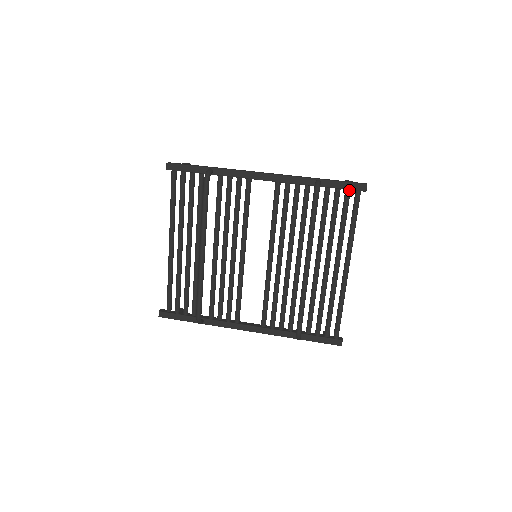
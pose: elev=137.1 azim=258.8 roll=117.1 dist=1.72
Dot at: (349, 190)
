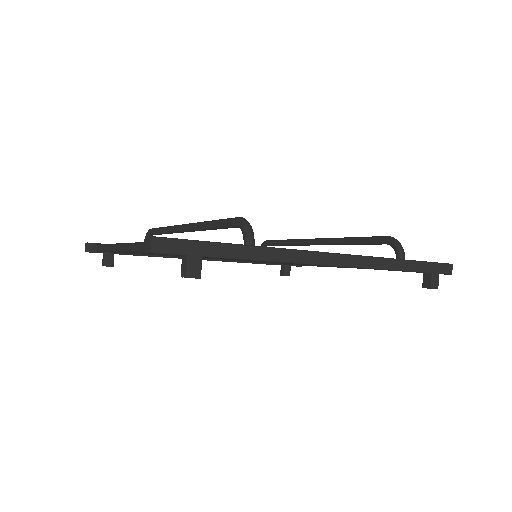
Dot at: occluded
